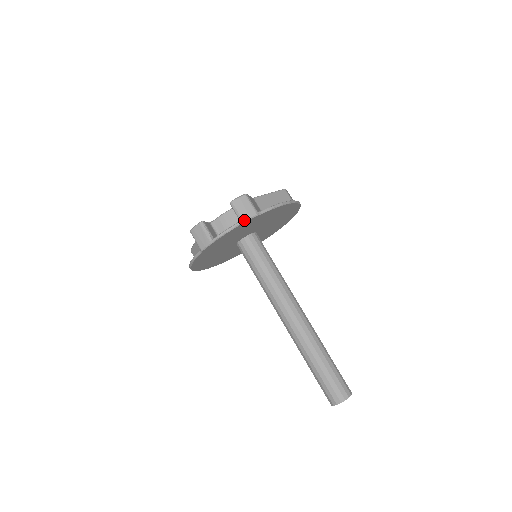
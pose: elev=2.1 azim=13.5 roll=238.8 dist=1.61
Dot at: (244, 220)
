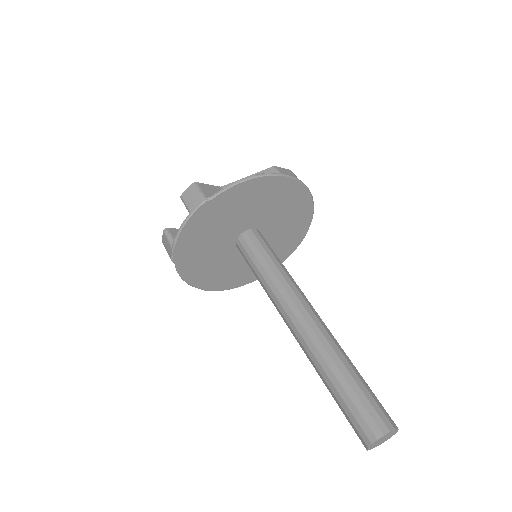
Dot at: (191, 212)
